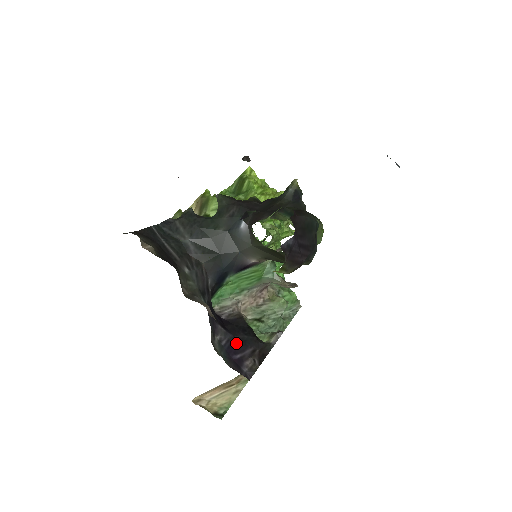
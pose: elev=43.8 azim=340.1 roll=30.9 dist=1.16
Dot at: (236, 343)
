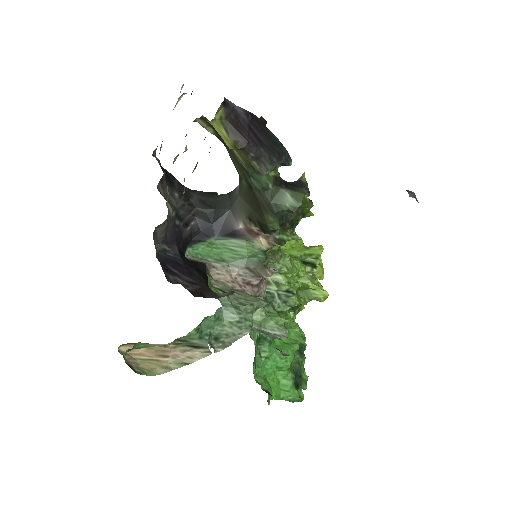
Dot at: (181, 266)
